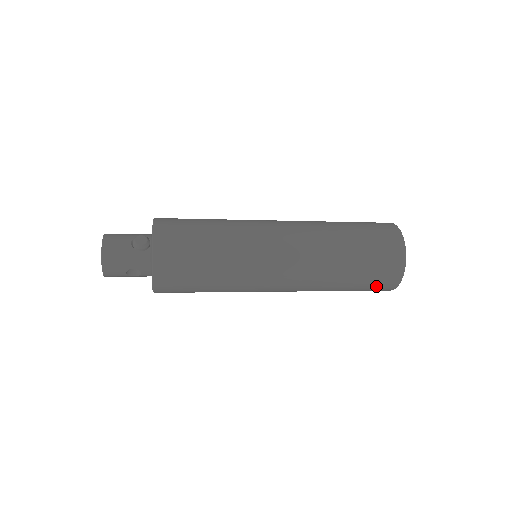
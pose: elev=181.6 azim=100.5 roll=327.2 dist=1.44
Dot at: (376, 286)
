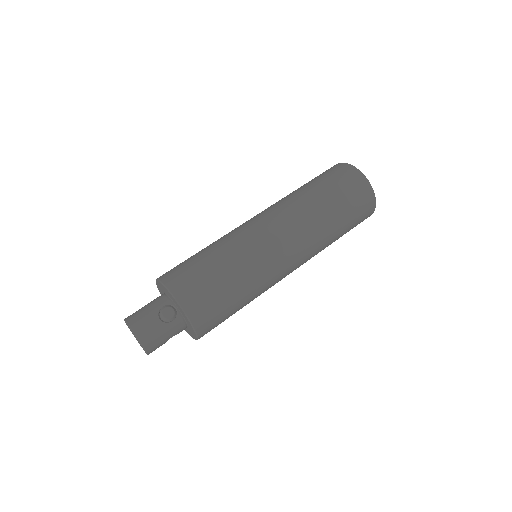
Dot at: occluded
